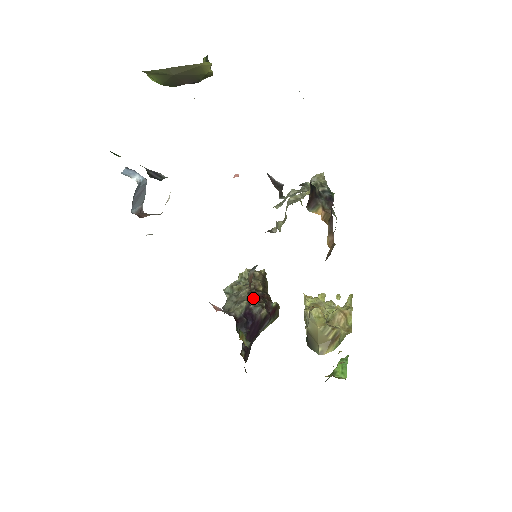
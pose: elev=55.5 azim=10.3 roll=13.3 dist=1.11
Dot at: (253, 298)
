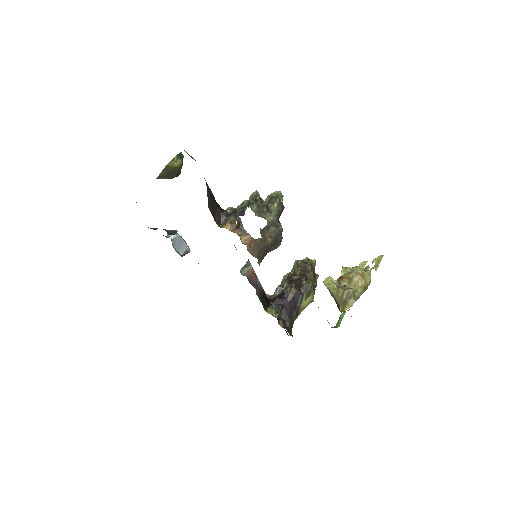
Dot at: (285, 282)
